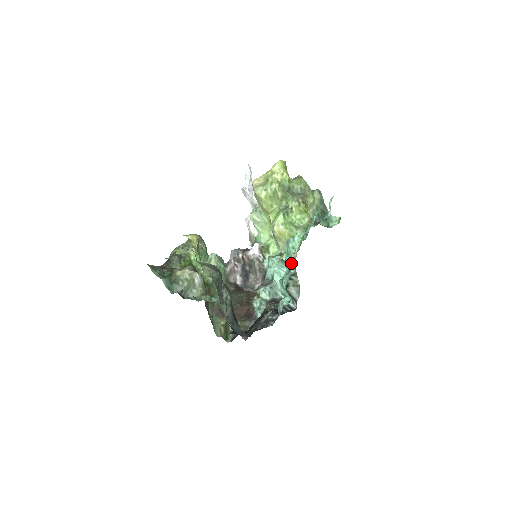
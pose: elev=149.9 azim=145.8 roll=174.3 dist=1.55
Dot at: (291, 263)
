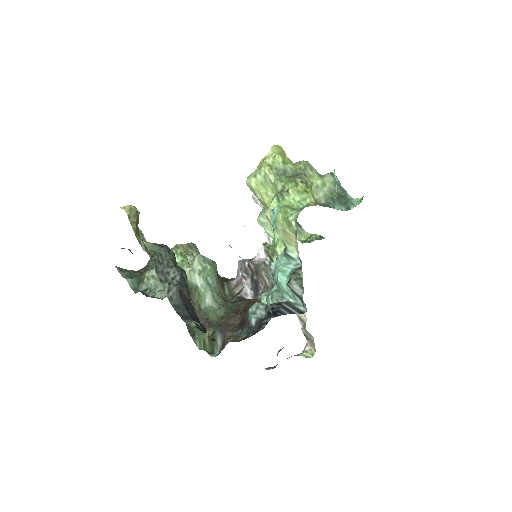
Dot at: (297, 257)
